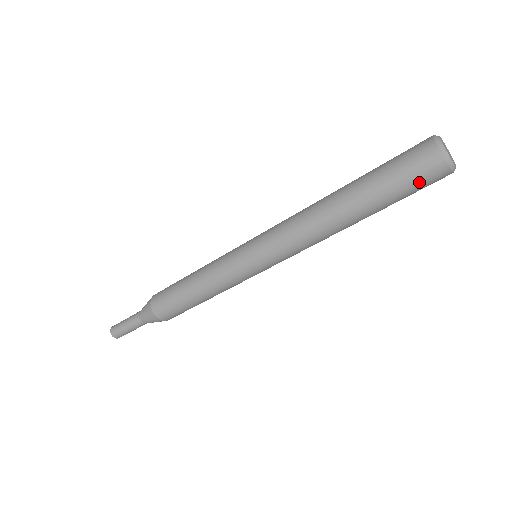
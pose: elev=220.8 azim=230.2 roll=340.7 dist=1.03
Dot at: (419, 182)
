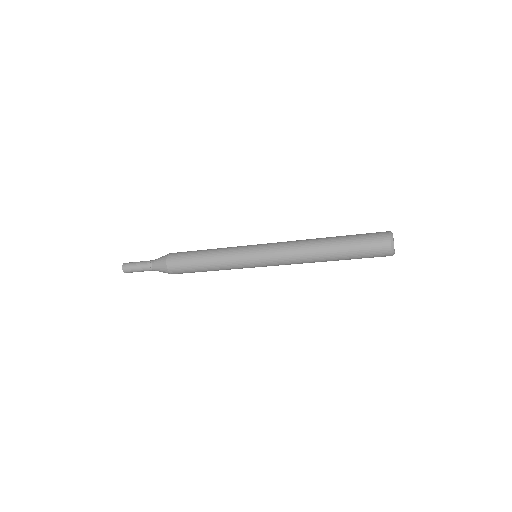
Dot at: occluded
